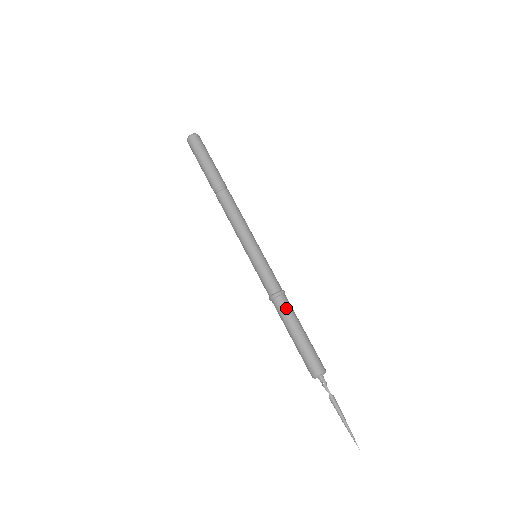
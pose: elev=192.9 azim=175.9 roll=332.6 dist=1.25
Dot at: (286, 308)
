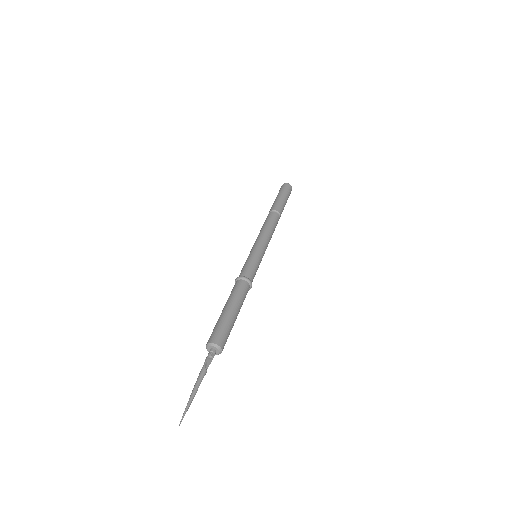
Dot at: (237, 288)
